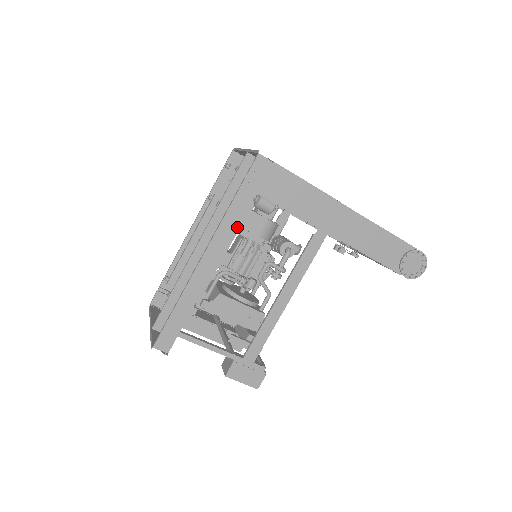
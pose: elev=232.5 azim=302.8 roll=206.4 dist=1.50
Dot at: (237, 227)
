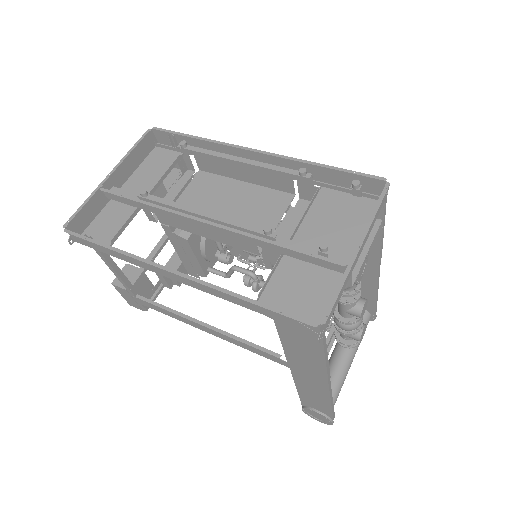
Dot at: (258, 252)
